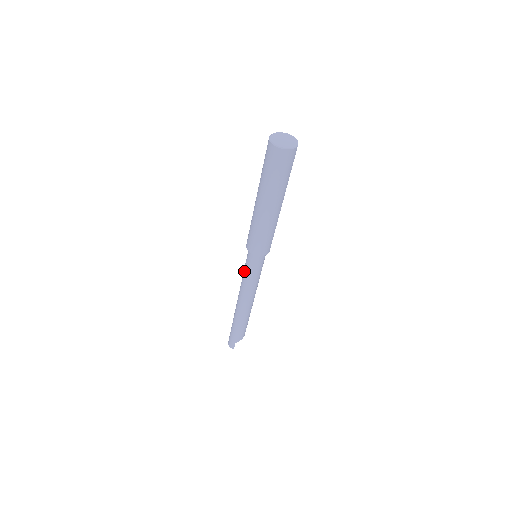
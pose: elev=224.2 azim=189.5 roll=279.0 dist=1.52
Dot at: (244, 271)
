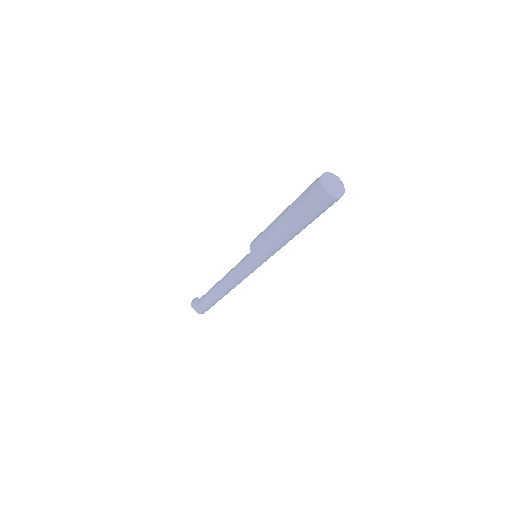
Dot at: (246, 272)
